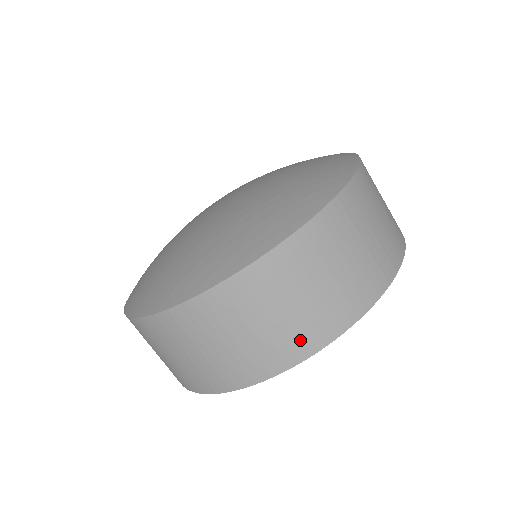
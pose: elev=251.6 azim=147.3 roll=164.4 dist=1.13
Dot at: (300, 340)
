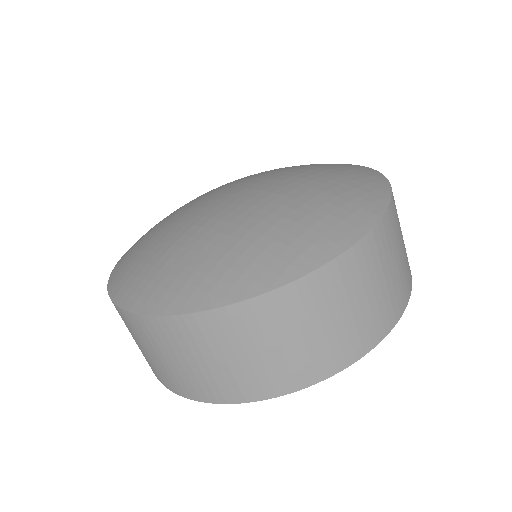
Dot at: (362, 337)
